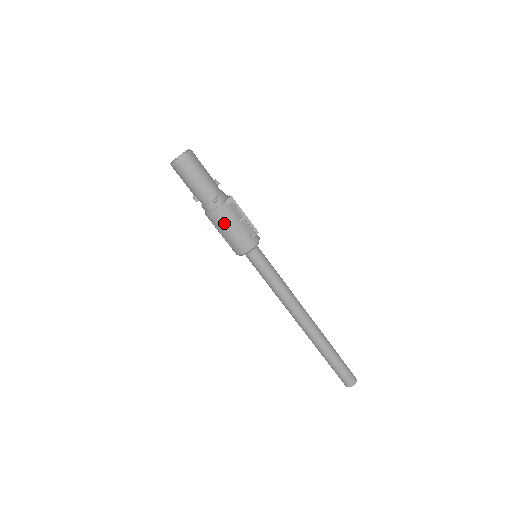
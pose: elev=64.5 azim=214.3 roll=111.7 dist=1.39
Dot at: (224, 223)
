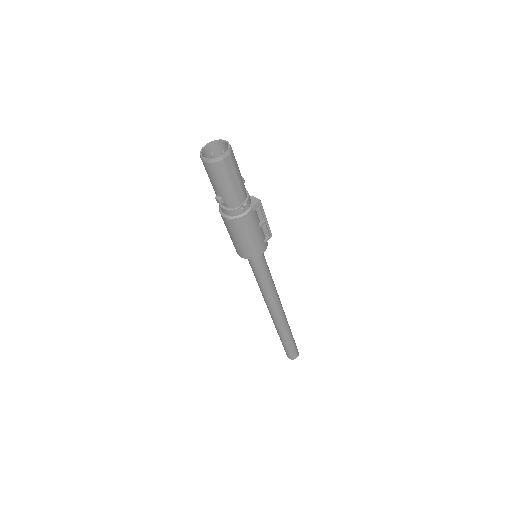
Dot at: (247, 229)
